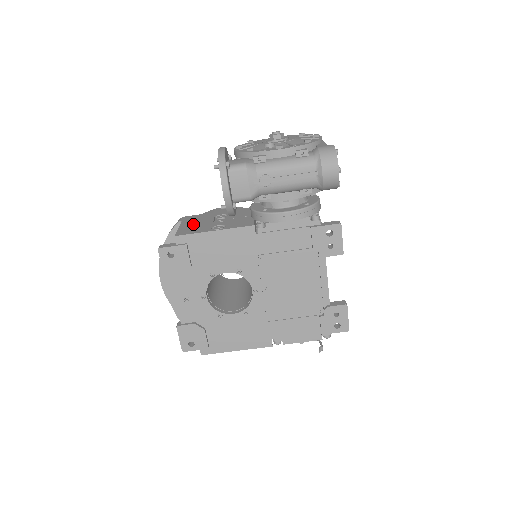
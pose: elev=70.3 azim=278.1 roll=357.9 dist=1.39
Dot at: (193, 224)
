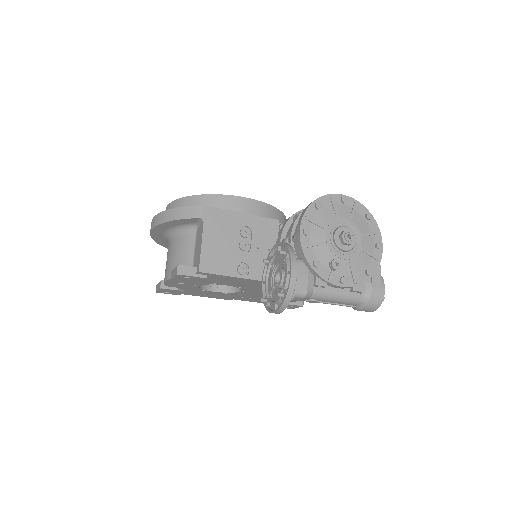
Dot at: (217, 243)
